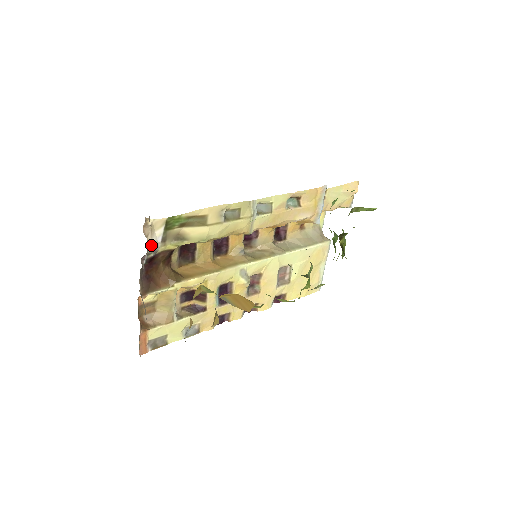
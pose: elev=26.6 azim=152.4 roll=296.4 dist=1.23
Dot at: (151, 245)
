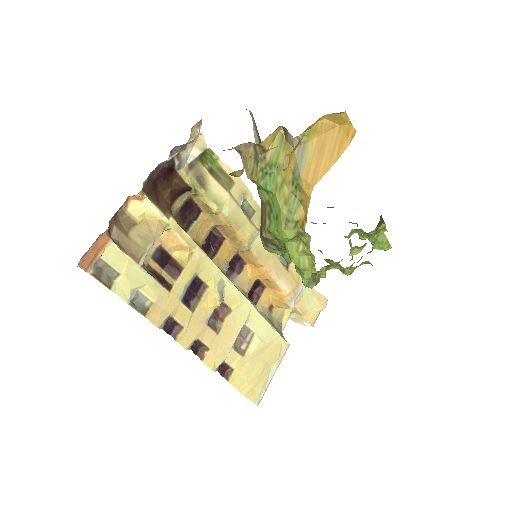
Dot at: occluded
